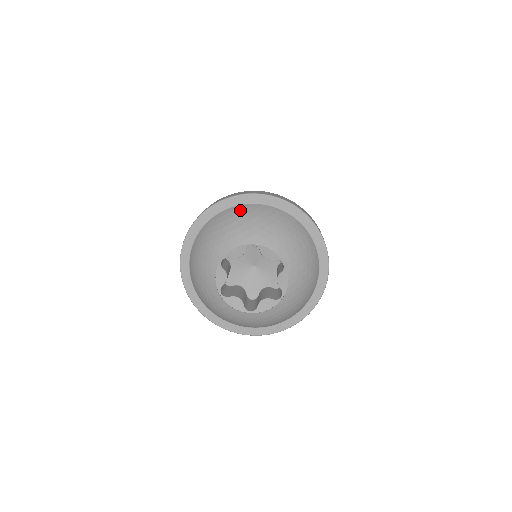
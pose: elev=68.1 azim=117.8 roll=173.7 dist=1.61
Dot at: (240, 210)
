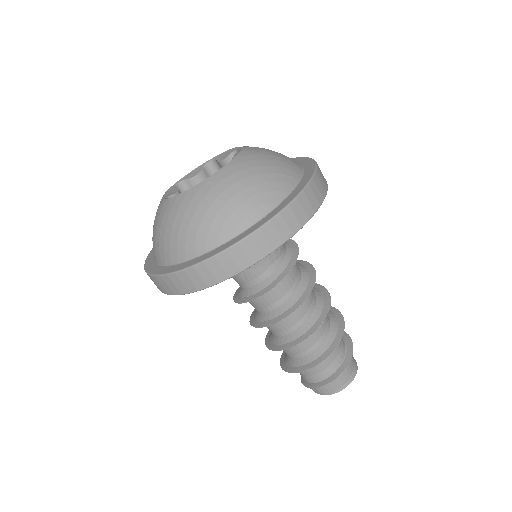
Dot at: occluded
